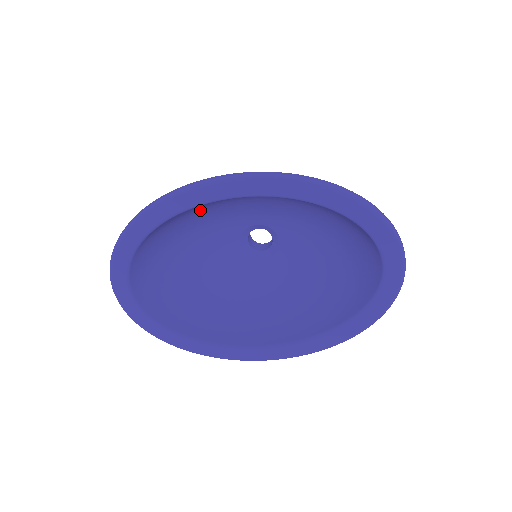
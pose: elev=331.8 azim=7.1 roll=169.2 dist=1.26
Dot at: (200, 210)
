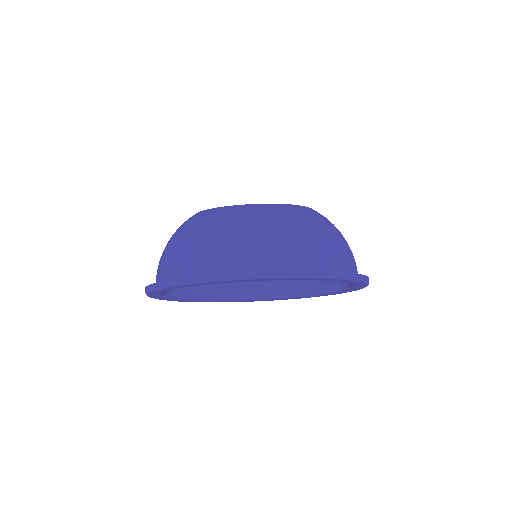
Dot at: occluded
